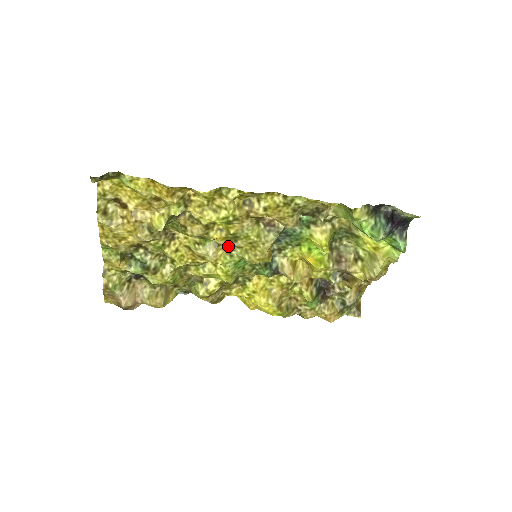
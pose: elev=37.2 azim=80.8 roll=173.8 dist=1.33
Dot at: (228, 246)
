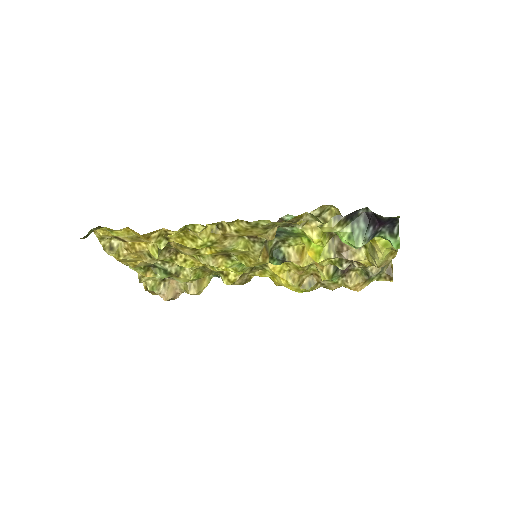
Dot at: (225, 254)
